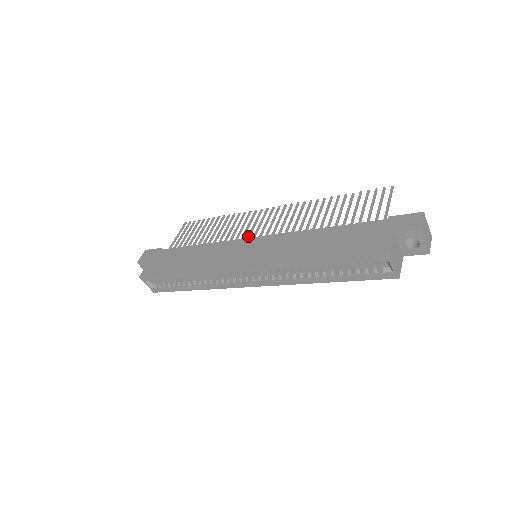
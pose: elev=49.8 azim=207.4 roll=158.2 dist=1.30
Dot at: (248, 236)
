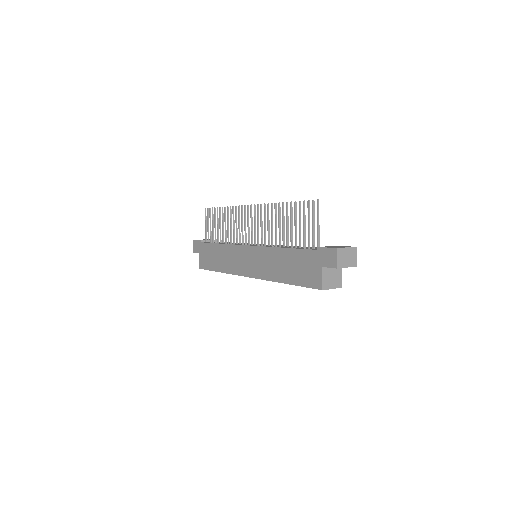
Dot at: (245, 238)
